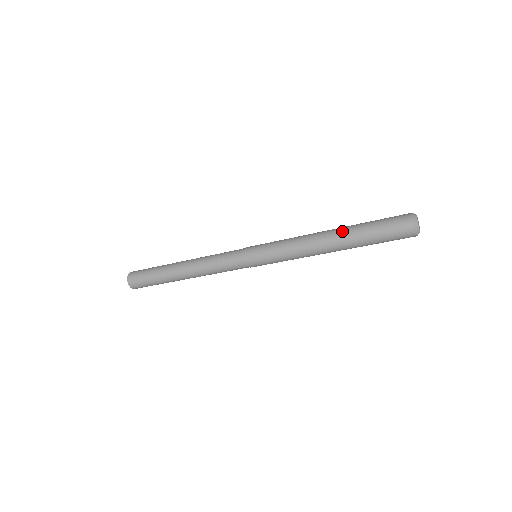
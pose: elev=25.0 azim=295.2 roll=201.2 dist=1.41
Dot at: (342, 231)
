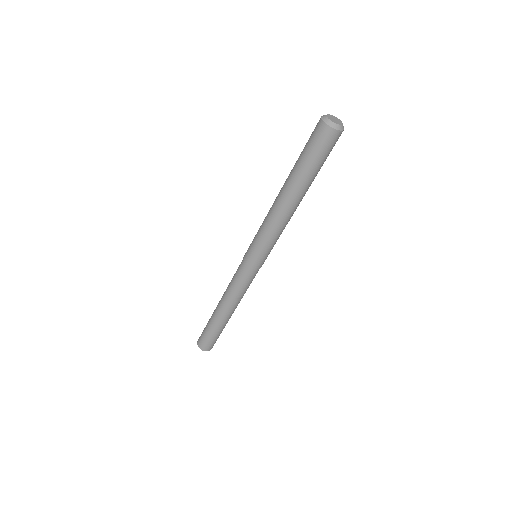
Dot at: occluded
